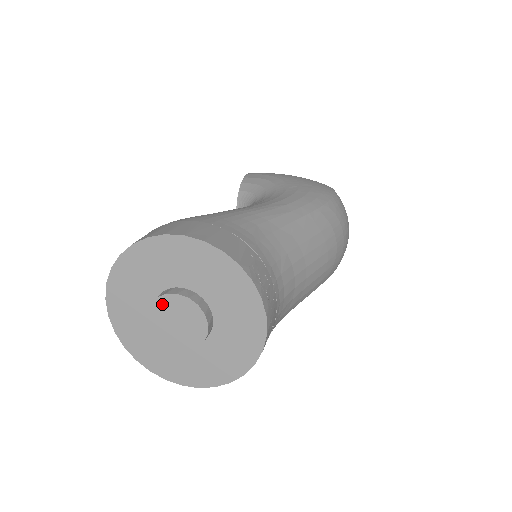
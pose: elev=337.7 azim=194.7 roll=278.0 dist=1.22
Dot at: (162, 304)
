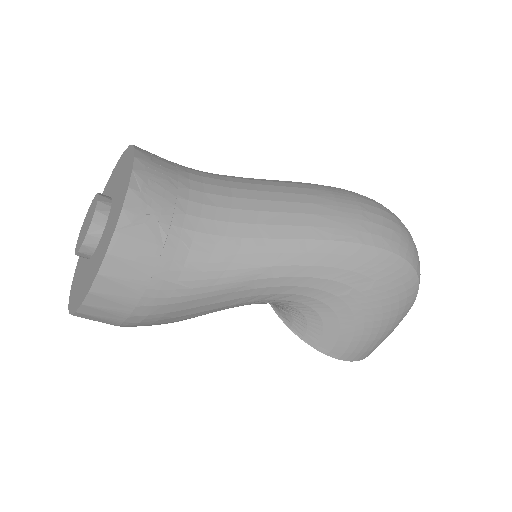
Dot at: (85, 220)
